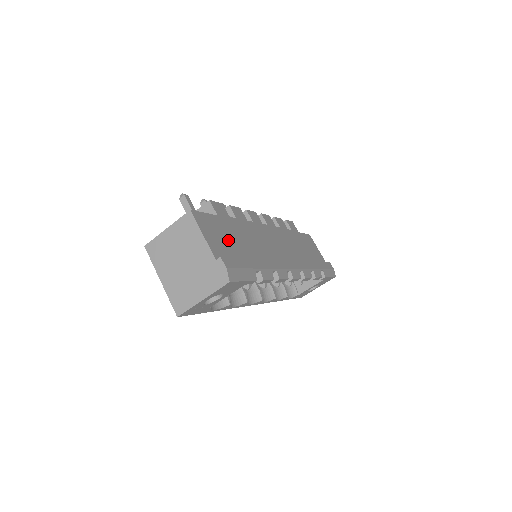
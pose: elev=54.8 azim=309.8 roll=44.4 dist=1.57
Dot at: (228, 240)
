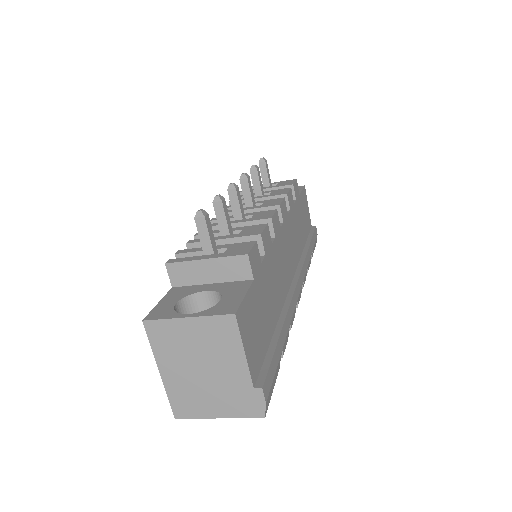
Dot at: (261, 321)
